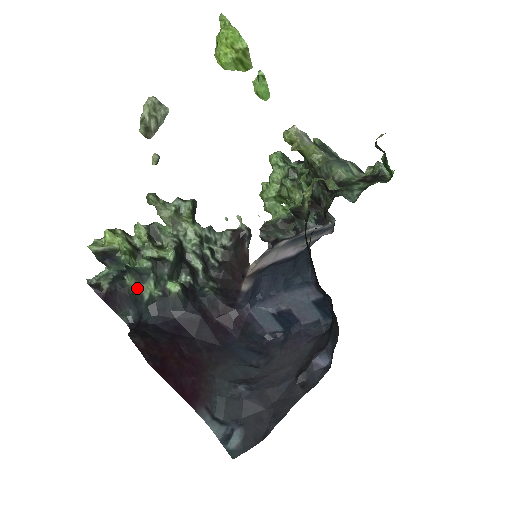
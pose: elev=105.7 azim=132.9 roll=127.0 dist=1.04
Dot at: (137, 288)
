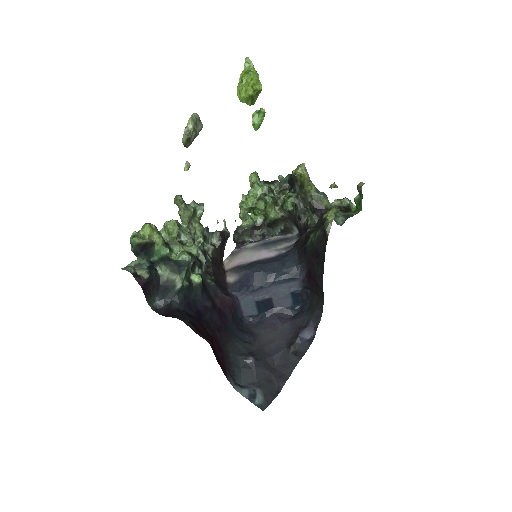
Dot at: (171, 278)
